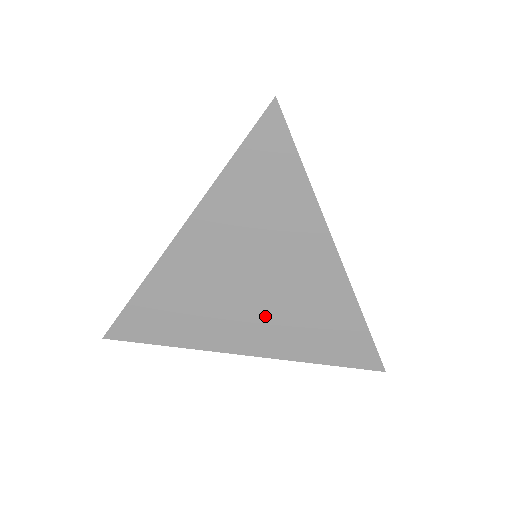
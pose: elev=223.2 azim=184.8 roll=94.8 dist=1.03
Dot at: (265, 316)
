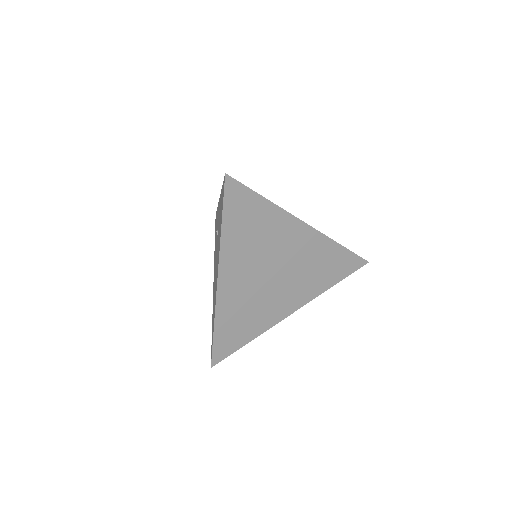
Dot at: (290, 284)
